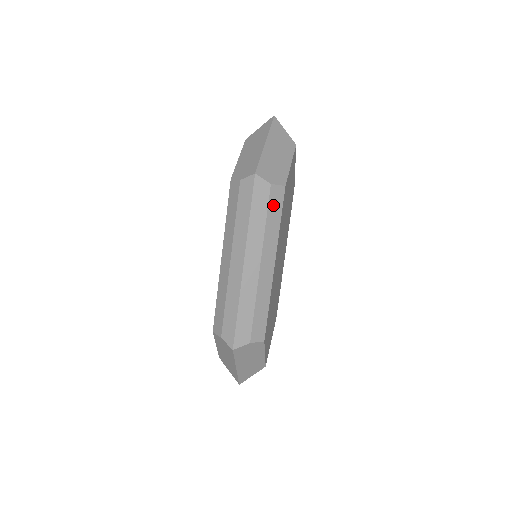
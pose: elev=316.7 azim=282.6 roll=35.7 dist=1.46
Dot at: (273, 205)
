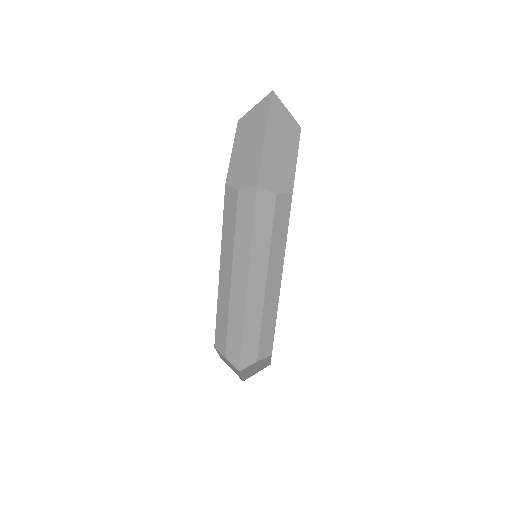
Dot at: (279, 217)
